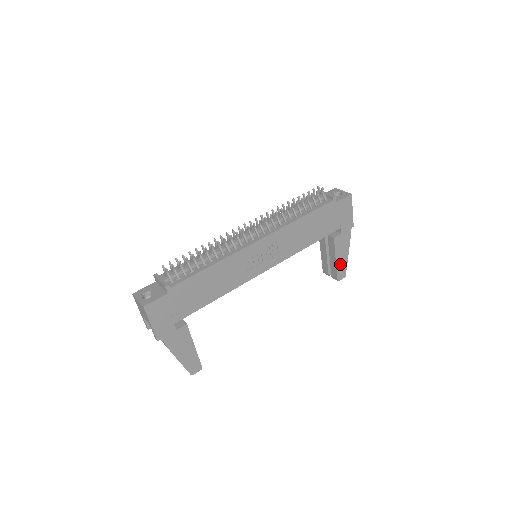
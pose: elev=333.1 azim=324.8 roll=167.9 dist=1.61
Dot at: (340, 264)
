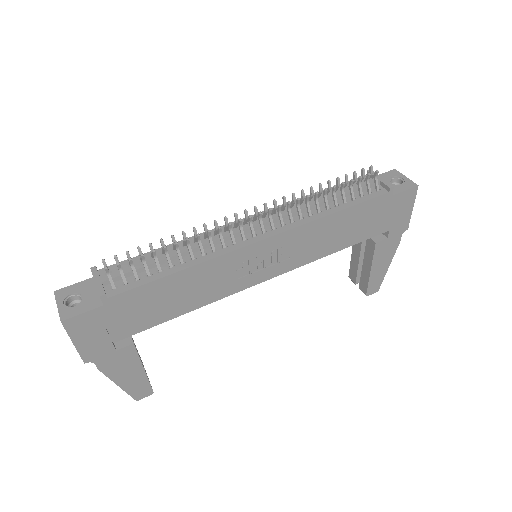
Dot at: (375, 276)
